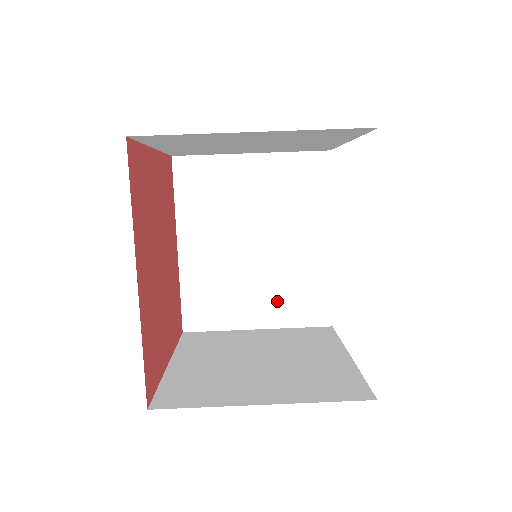
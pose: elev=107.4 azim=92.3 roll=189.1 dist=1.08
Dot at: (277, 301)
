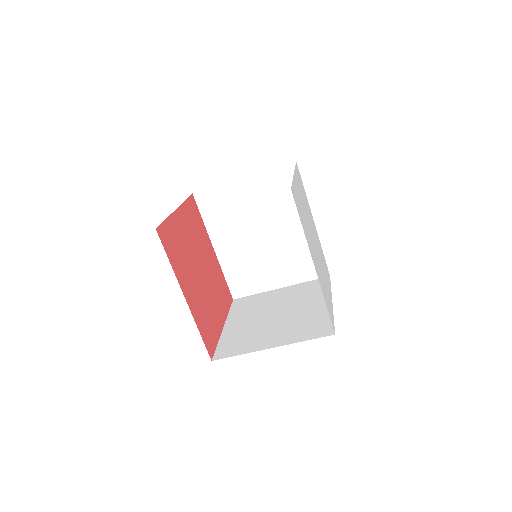
Dot at: (288, 268)
